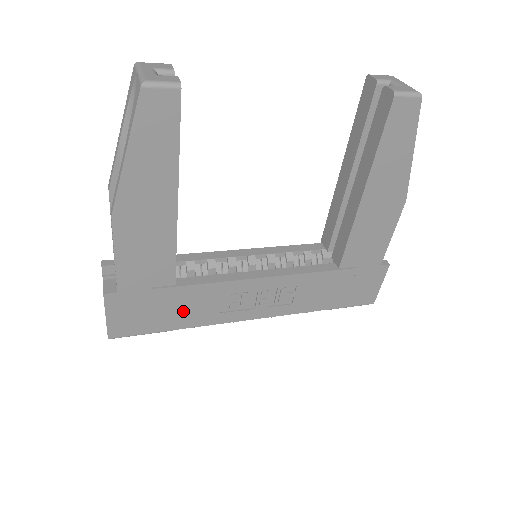
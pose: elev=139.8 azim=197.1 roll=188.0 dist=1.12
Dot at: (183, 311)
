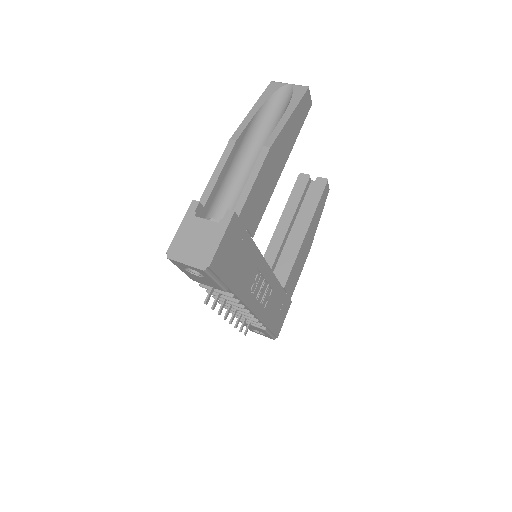
Dot at: (242, 270)
